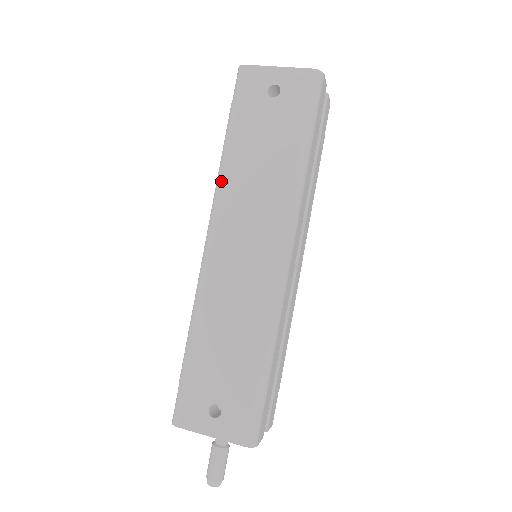
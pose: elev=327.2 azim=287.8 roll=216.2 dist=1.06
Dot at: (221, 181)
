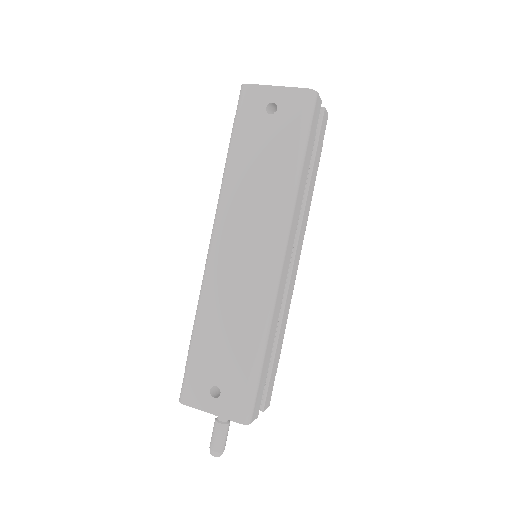
Dot at: (224, 190)
